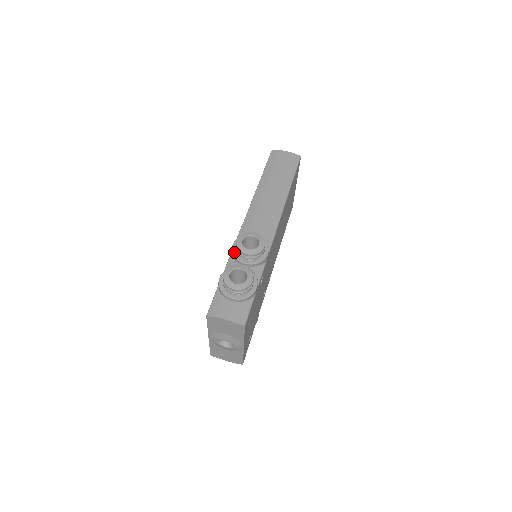
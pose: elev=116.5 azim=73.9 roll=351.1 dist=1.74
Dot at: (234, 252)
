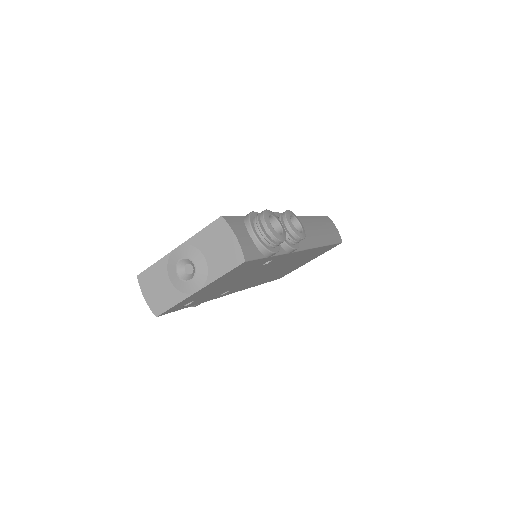
Dot at: occluded
